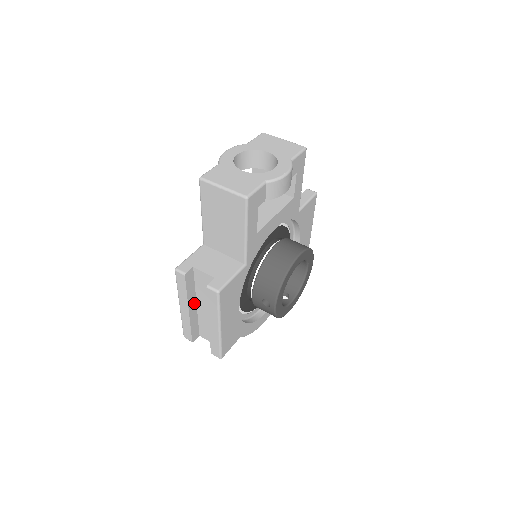
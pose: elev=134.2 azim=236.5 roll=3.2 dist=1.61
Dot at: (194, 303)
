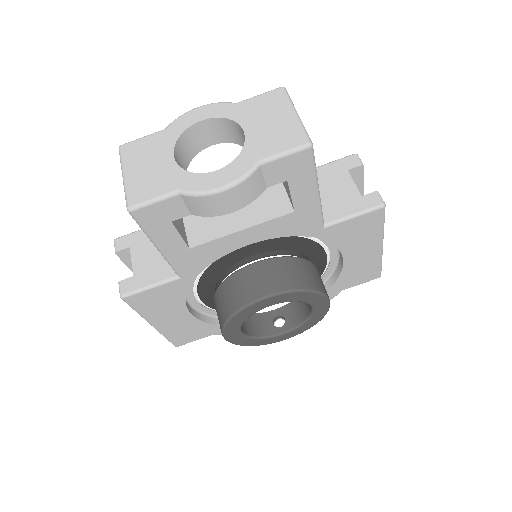
Dot at: occluded
